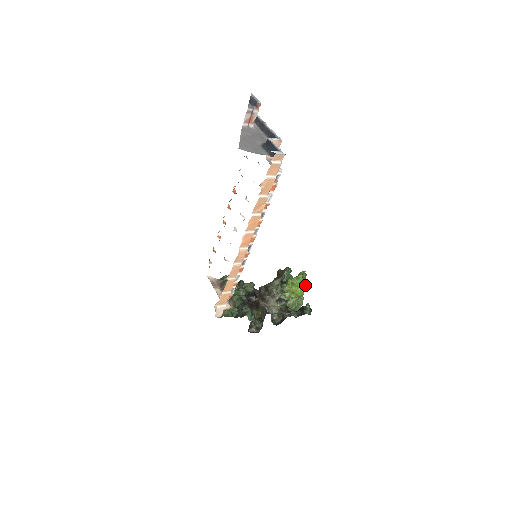
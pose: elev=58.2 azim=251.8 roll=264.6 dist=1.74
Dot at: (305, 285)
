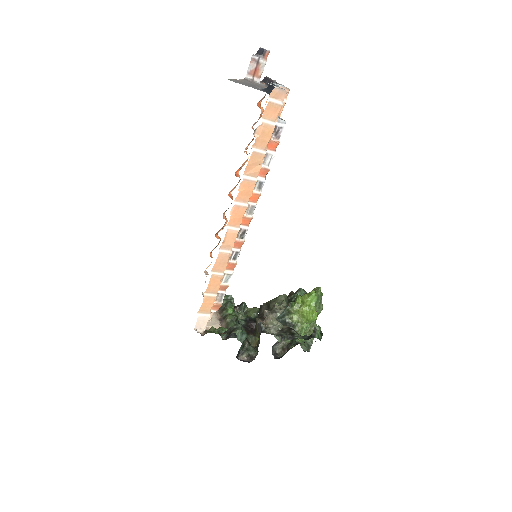
Dot at: (320, 308)
